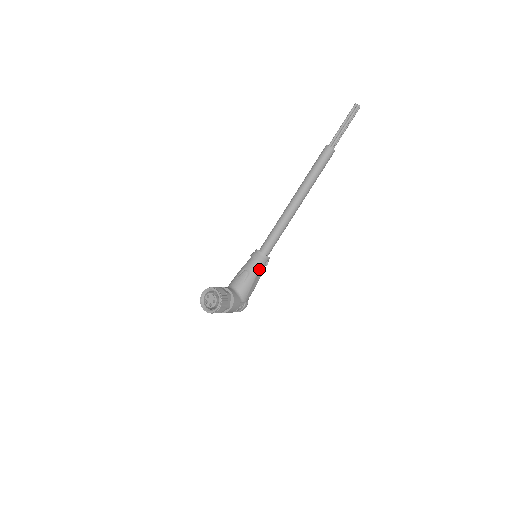
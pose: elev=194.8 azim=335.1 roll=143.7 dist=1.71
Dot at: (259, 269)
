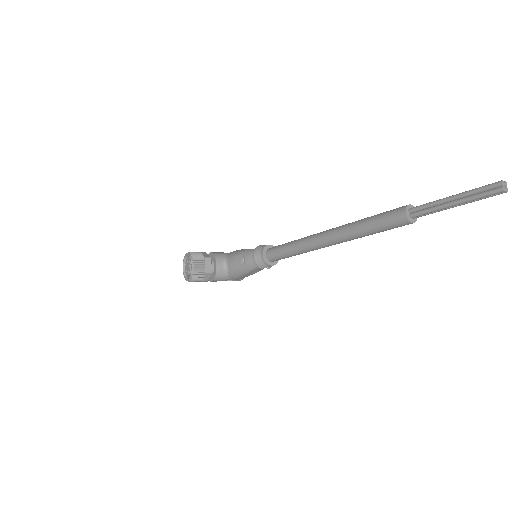
Dot at: (256, 268)
